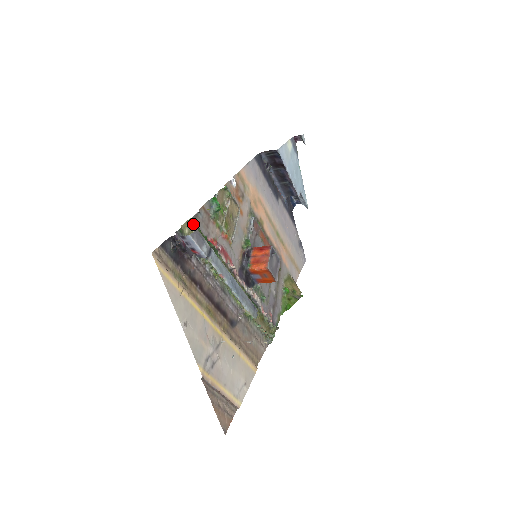
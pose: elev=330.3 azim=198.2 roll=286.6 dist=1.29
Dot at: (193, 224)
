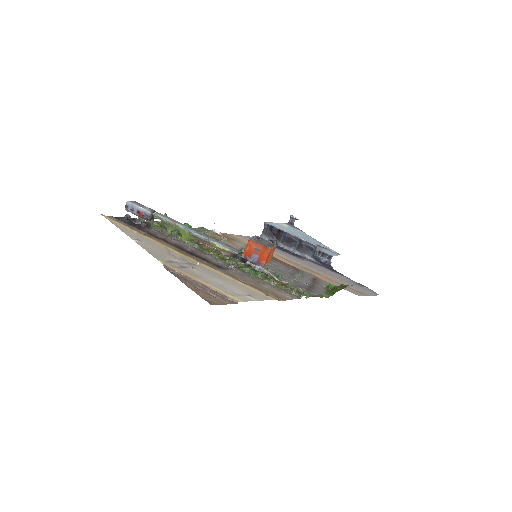
Dot at: (154, 222)
